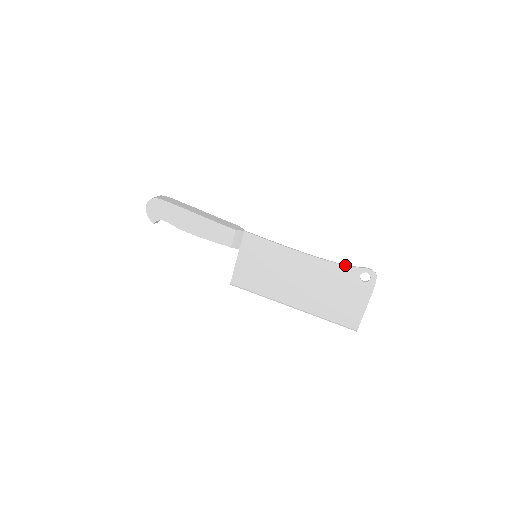
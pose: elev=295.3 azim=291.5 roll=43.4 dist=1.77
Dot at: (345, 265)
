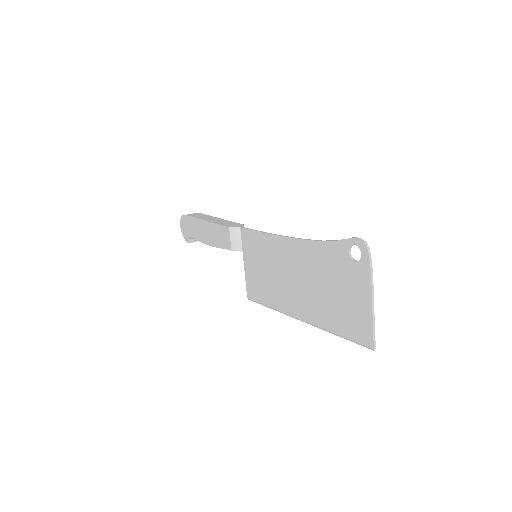
Dot at: (329, 241)
